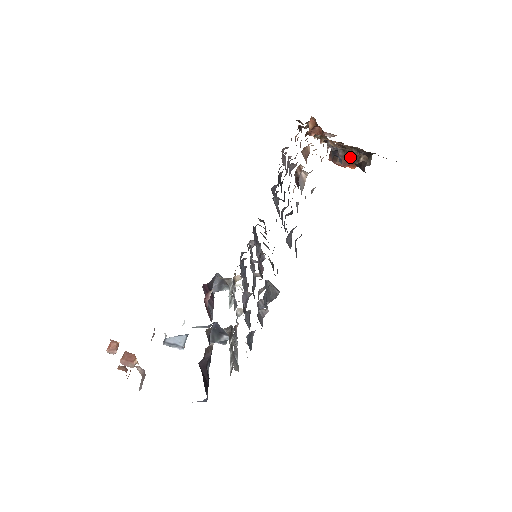
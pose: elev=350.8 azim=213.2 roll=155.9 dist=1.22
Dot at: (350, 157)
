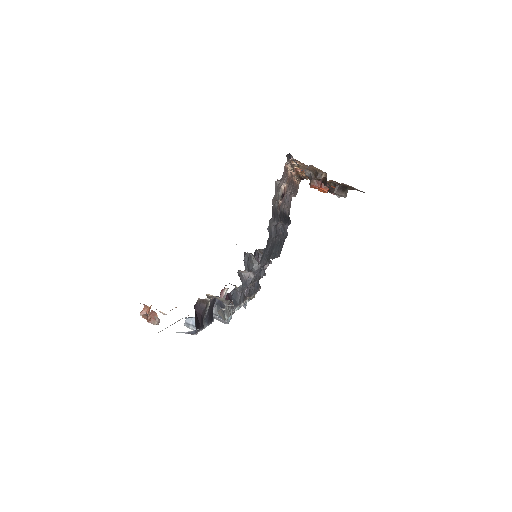
Dot at: (316, 175)
